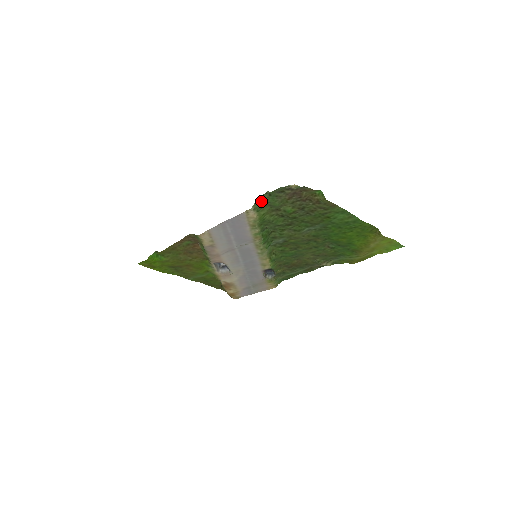
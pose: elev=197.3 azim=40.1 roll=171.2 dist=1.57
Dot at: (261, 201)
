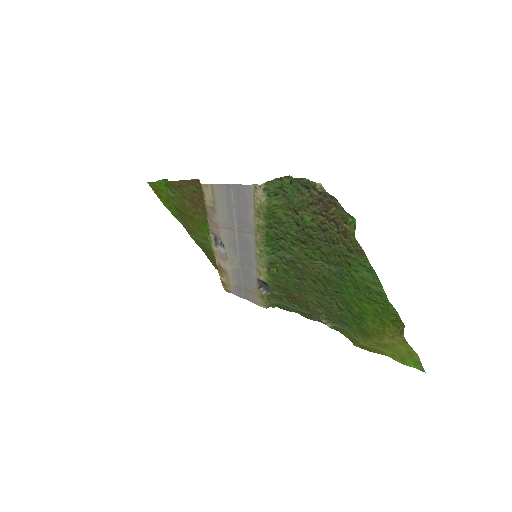
Dot at: (279, 184)
